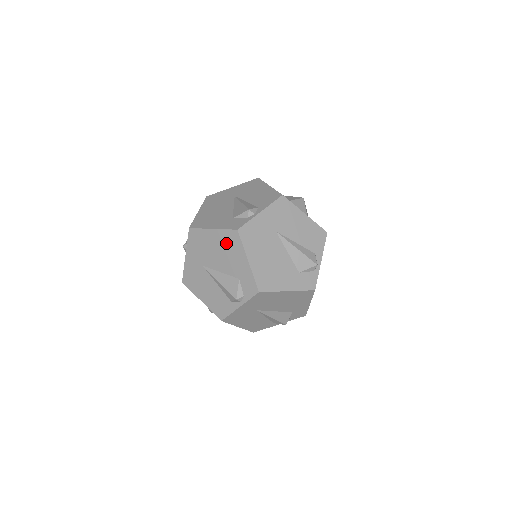
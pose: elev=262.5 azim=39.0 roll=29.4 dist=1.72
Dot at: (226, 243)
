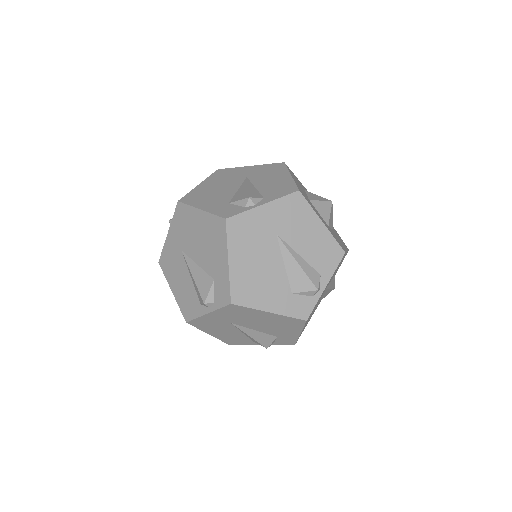
Dot at: (282, 322)
